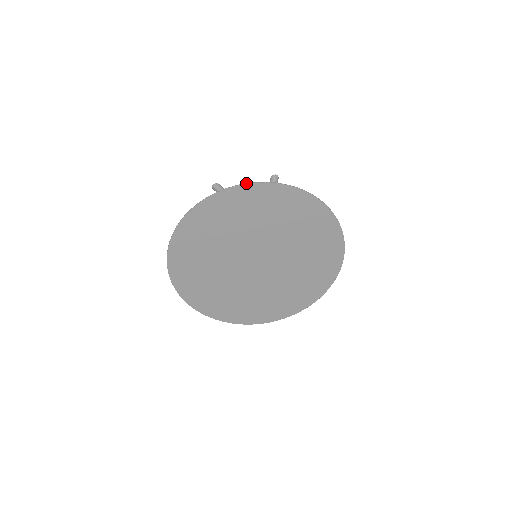
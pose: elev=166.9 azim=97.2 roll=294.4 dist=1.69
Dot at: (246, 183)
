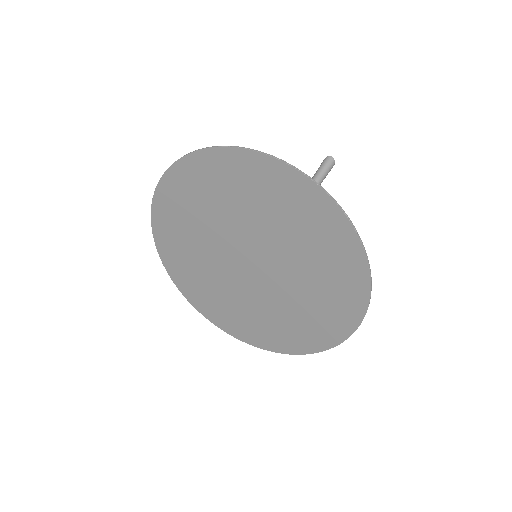
Dot at: occluded
